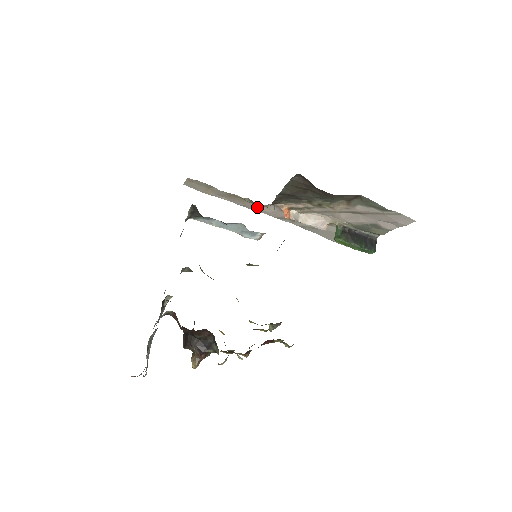
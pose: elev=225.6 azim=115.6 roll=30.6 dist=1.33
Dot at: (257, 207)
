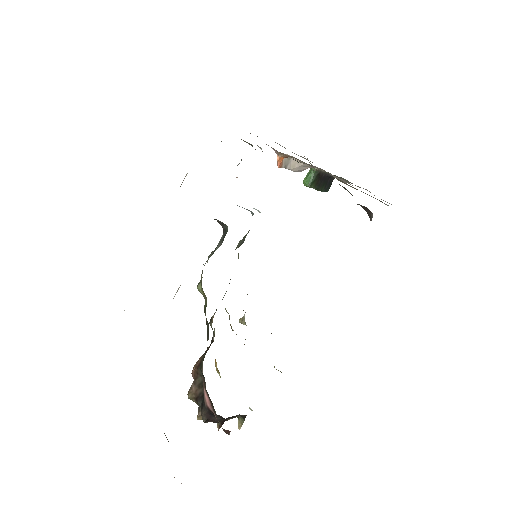
Dot at: occluded
